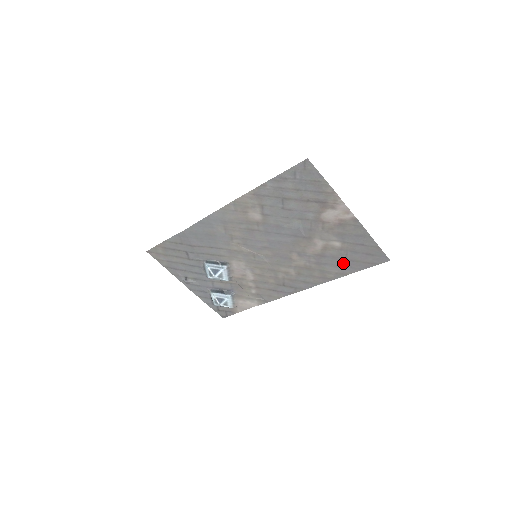
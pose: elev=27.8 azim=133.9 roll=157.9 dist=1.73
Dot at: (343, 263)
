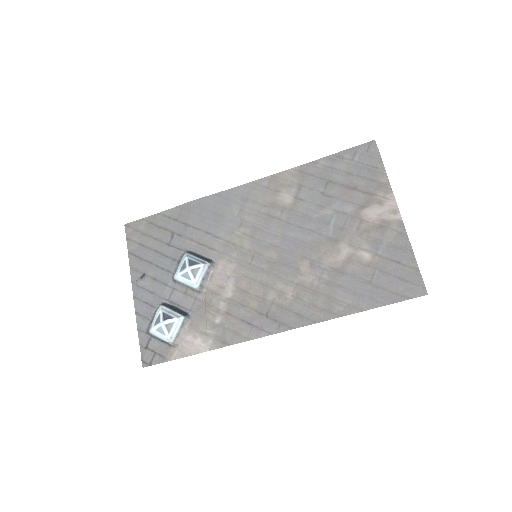
Dot at: (363, 289)
